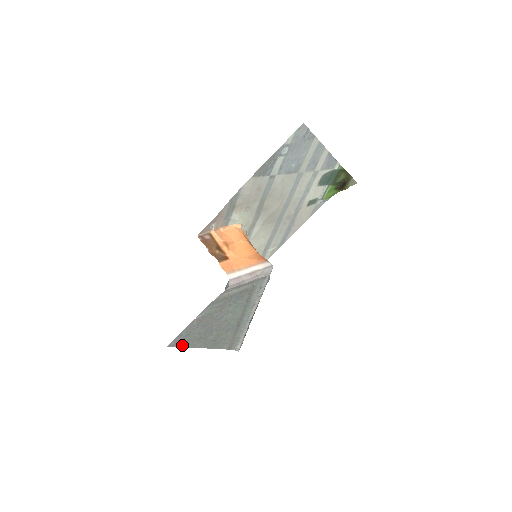
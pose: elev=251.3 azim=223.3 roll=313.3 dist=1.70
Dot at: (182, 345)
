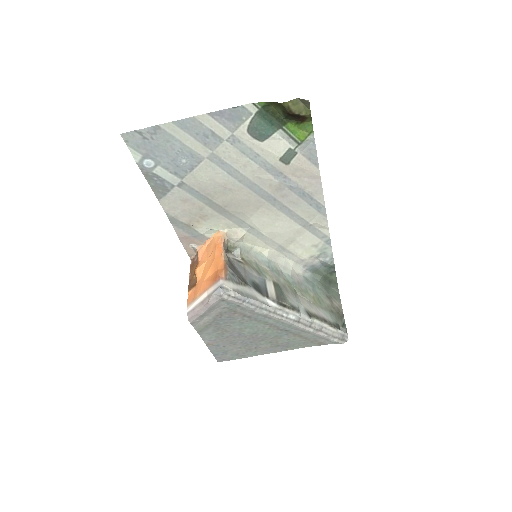
Dot at: (235, 358)
